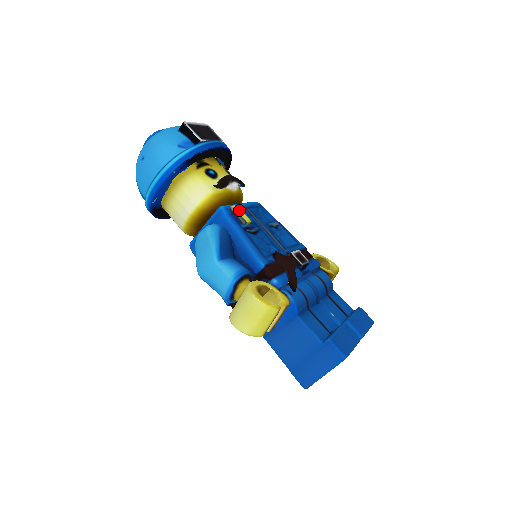
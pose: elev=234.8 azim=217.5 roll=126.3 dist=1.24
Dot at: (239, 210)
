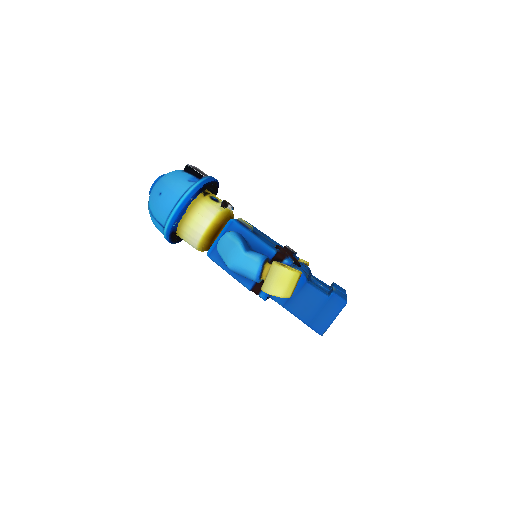
Dot at: (244, 220)
